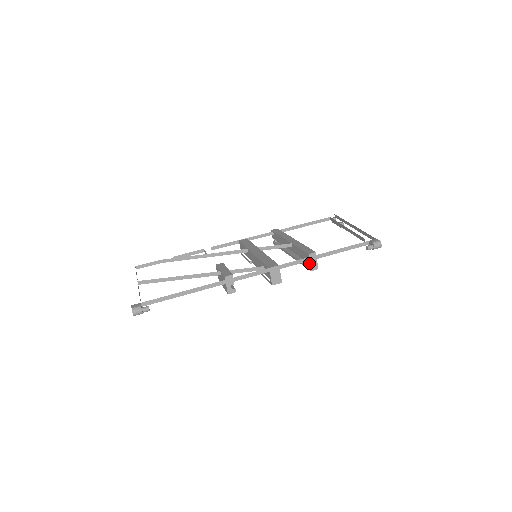
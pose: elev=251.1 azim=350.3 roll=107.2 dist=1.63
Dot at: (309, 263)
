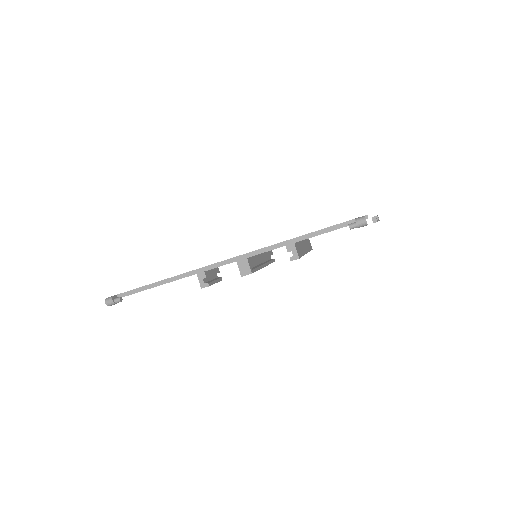
Dot at: occluded
